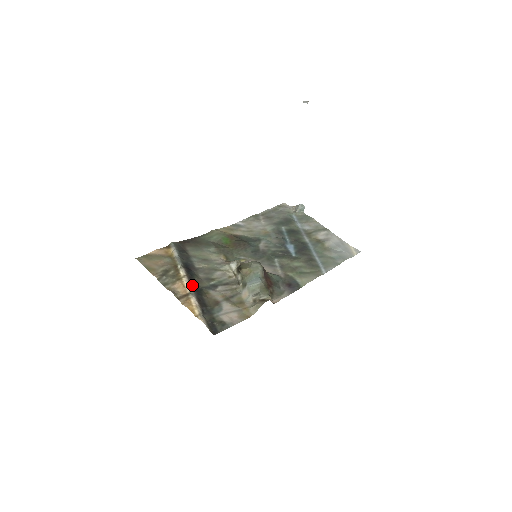
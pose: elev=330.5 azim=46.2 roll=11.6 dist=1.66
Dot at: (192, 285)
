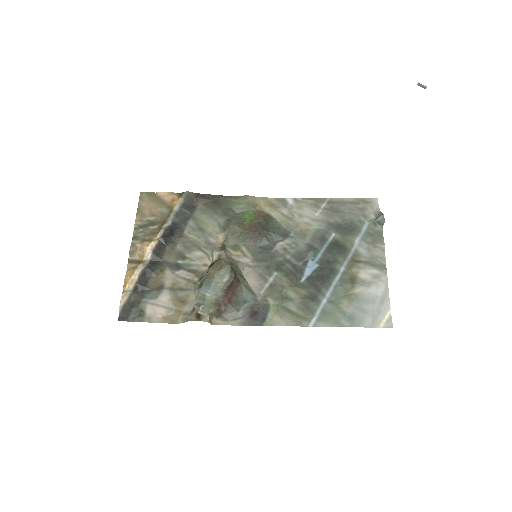
Dot at: (153, 254)
